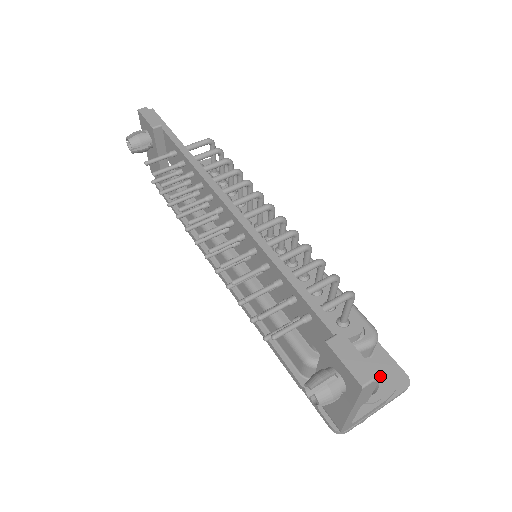
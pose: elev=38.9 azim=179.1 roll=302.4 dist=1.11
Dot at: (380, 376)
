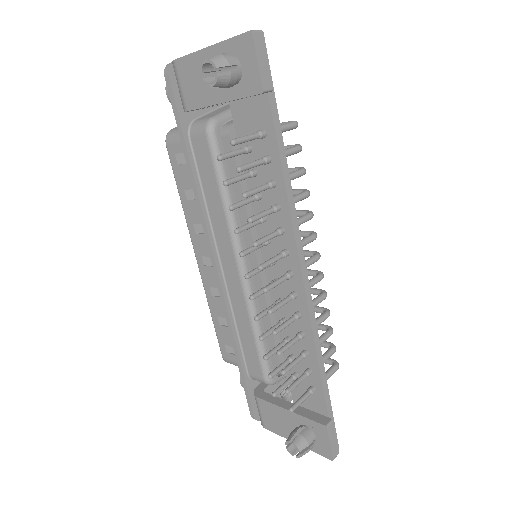
Dot at: occluded
